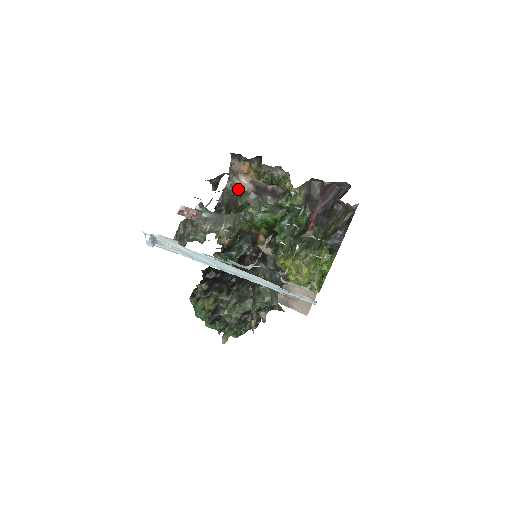
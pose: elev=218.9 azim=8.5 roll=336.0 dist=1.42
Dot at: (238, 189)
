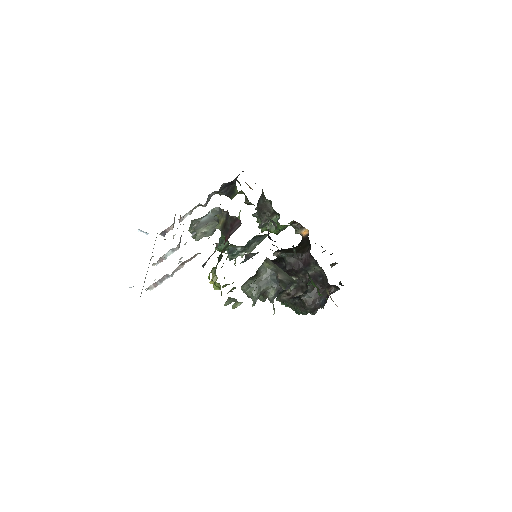
Dot at: occluded
